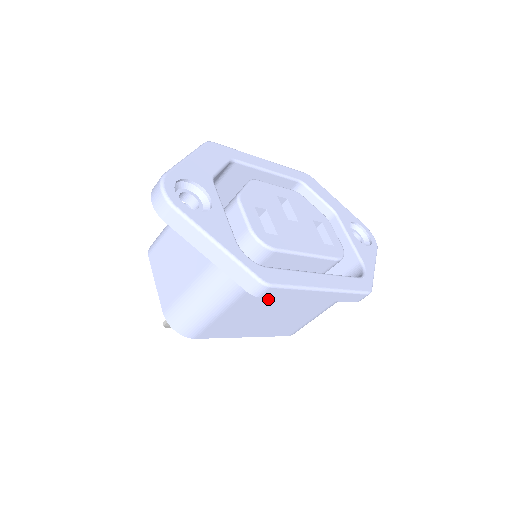
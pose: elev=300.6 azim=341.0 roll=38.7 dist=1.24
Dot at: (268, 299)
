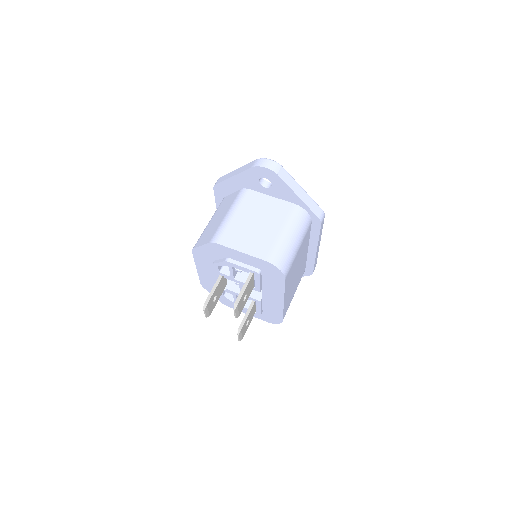
Dot at: (304, 249)
